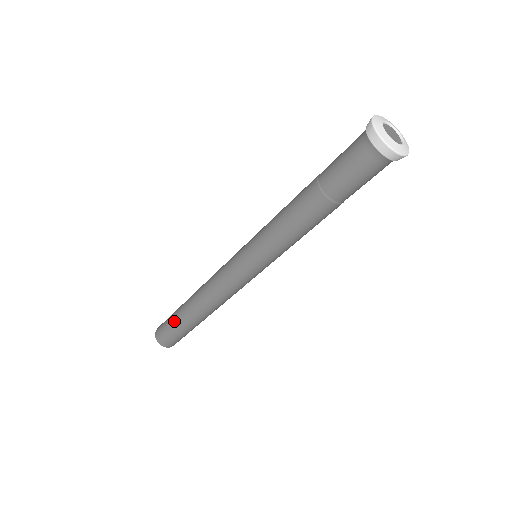
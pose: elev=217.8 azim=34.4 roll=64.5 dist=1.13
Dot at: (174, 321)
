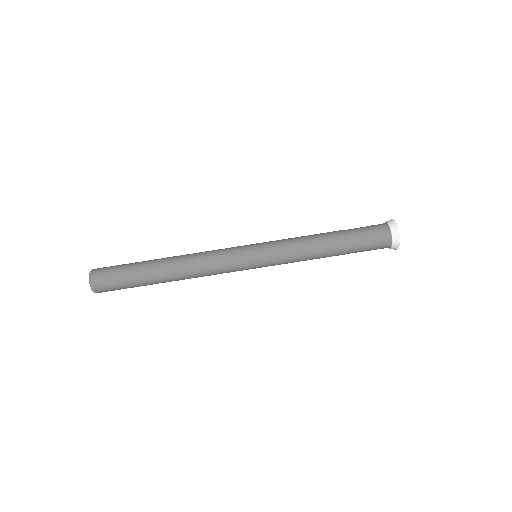
Dot at: (132, 271)
